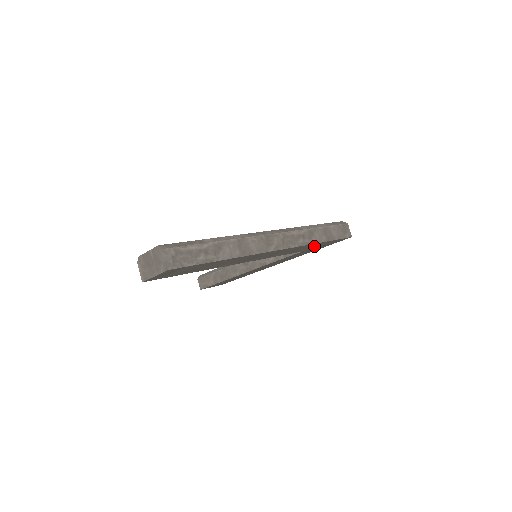
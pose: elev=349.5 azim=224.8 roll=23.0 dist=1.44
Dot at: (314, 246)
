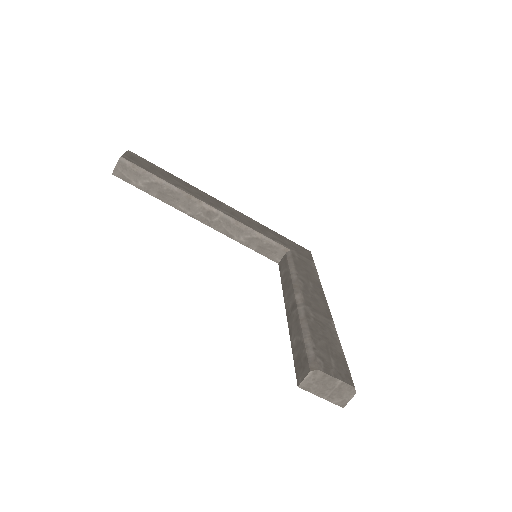
Dot at: occluded
